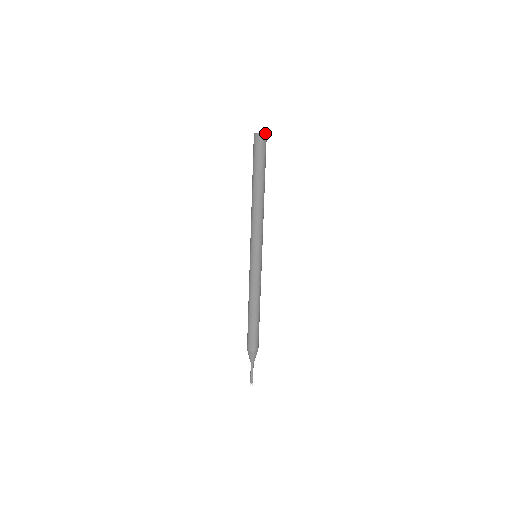
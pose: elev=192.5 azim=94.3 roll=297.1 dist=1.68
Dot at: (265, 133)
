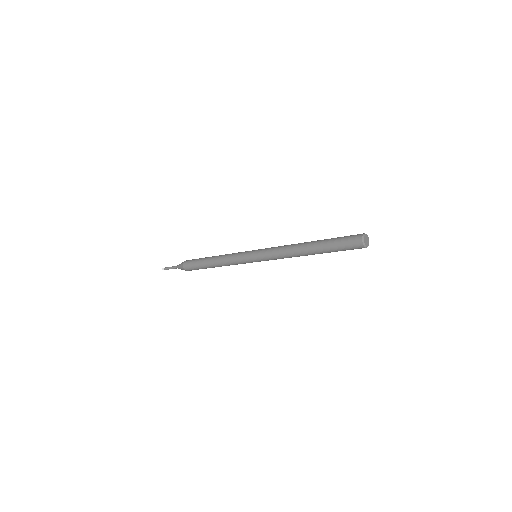
Dot at: occluded
